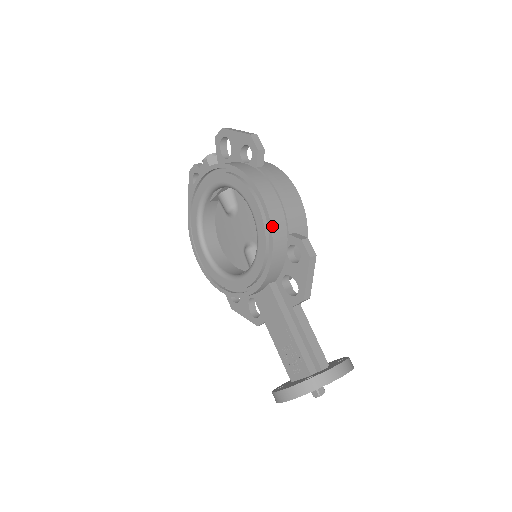
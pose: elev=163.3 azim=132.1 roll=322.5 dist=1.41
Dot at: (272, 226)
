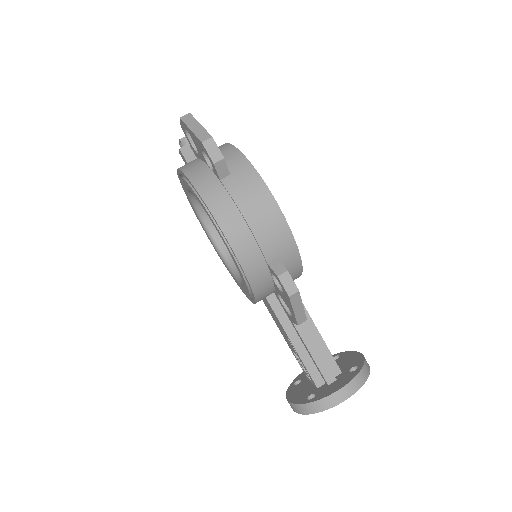
Dot at: (241, 264)
